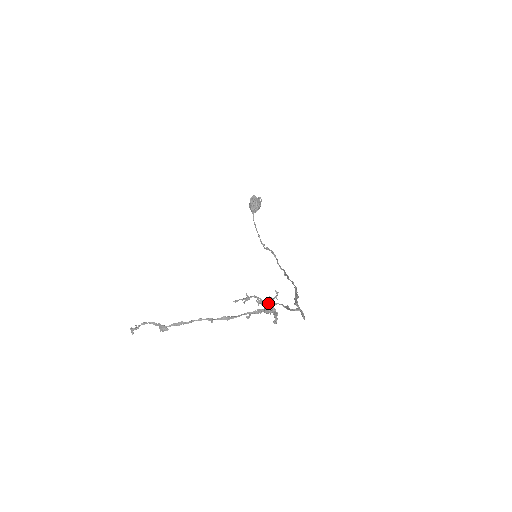
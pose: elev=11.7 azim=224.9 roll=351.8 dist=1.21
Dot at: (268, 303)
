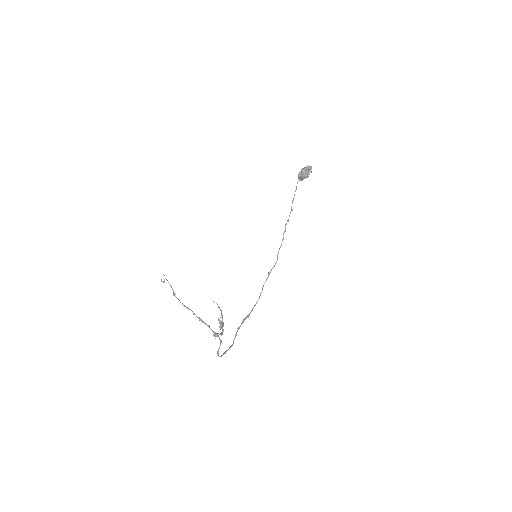
Dot at: (221, 326)
